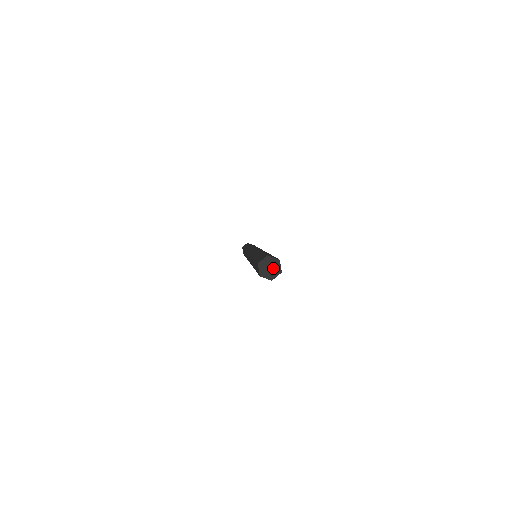
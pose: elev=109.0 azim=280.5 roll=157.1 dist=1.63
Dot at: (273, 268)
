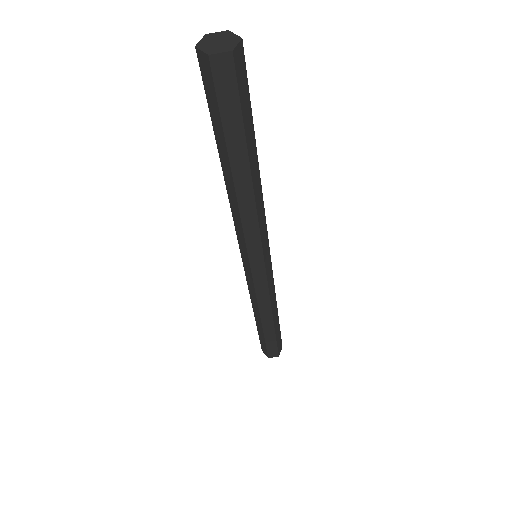
Dot at: (224, 43)
